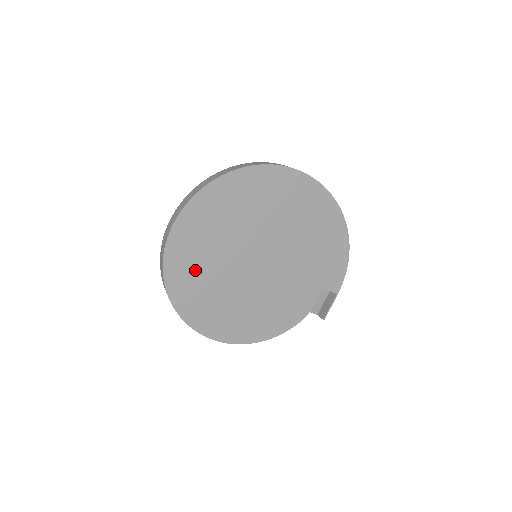
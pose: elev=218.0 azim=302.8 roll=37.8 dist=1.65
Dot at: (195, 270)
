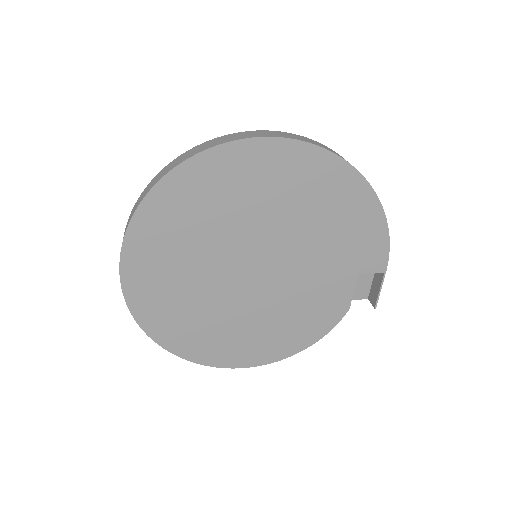
Dot at: (174, 306)
